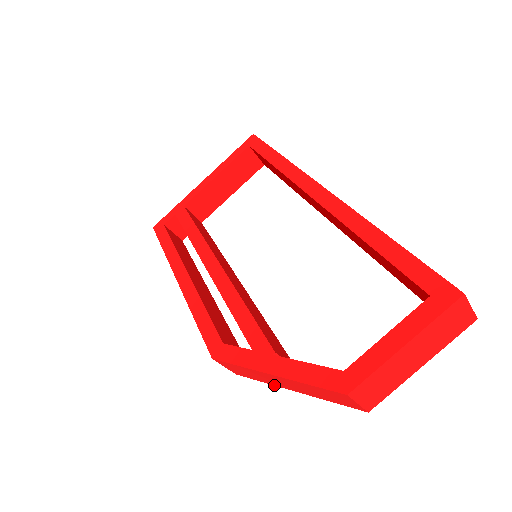
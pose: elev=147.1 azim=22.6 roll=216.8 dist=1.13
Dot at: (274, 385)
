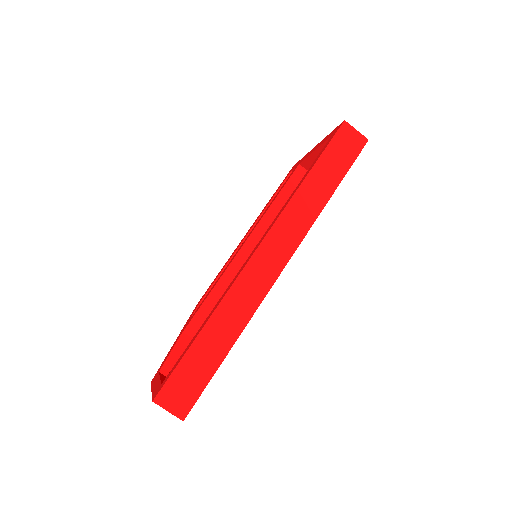
Dot at: occluded
